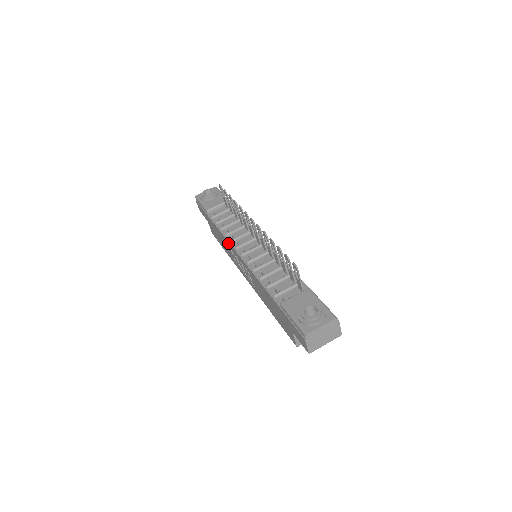
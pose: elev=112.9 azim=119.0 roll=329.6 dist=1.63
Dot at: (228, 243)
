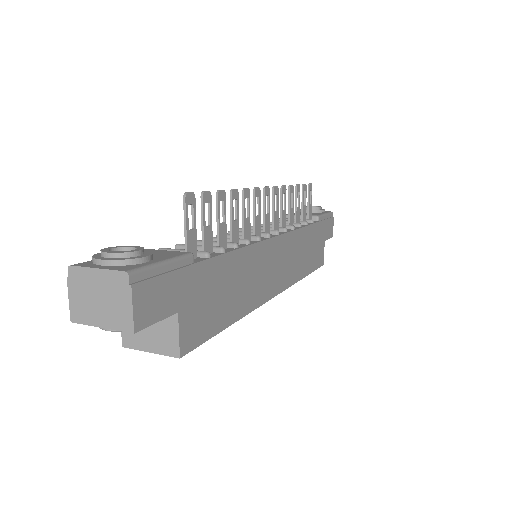
Dot at: occluded
